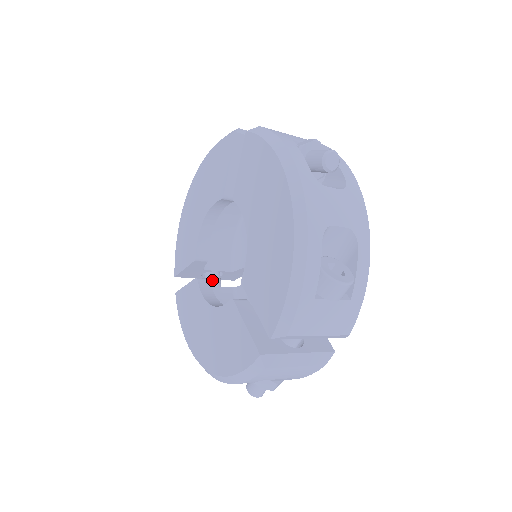
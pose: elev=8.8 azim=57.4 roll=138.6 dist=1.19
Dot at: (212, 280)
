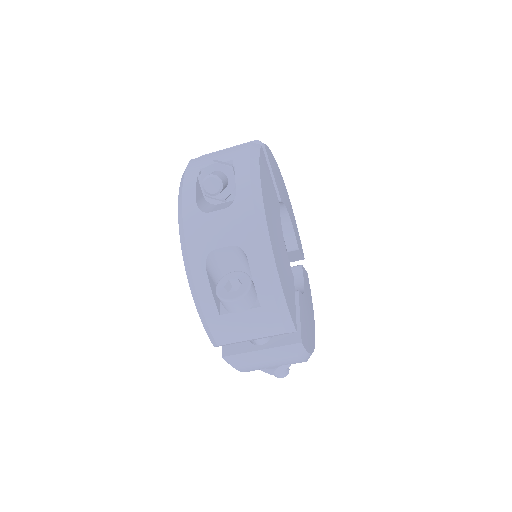
Dot at: occluded
